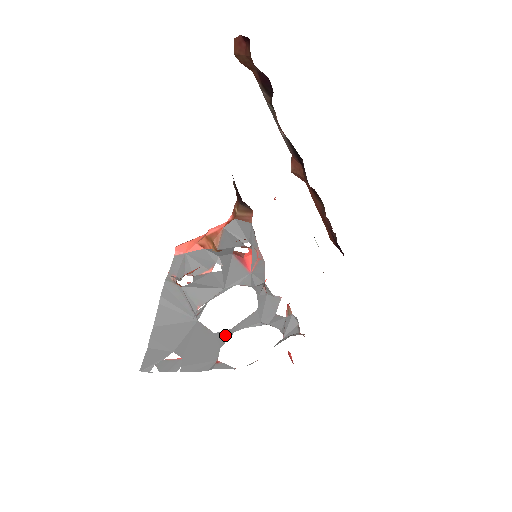
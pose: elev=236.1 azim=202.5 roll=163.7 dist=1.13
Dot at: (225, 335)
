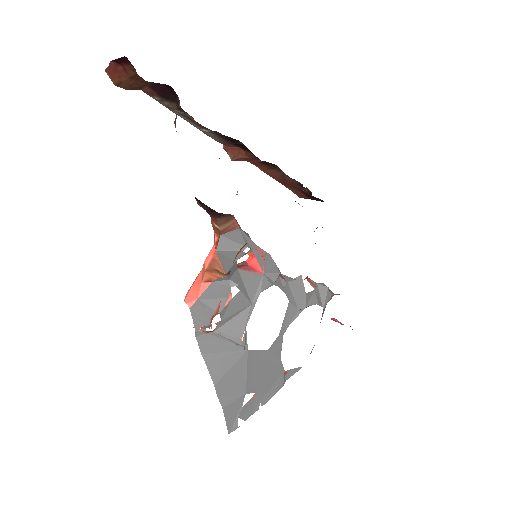
Dot at: (277, 344)
